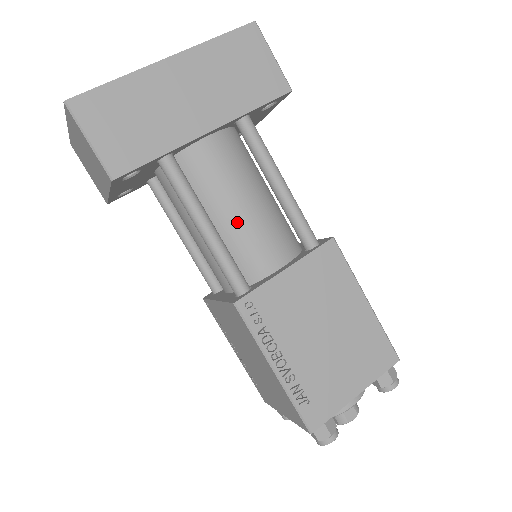
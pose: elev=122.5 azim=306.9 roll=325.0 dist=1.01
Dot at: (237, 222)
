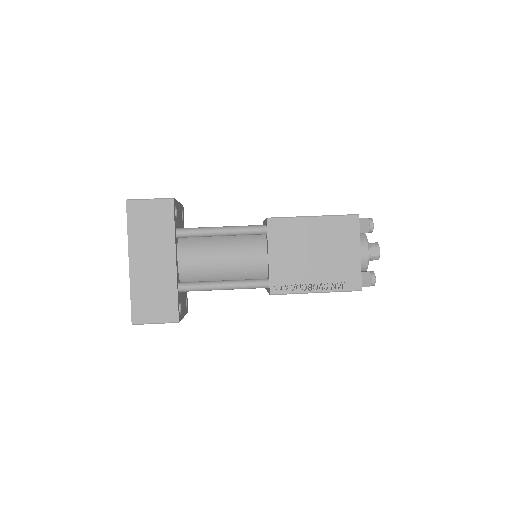
Dot at: (230, 267)
